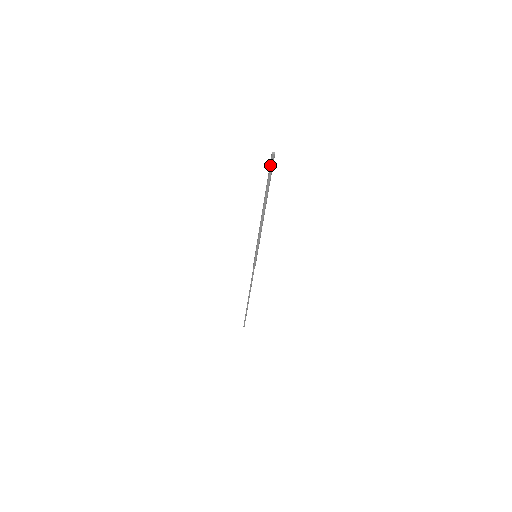
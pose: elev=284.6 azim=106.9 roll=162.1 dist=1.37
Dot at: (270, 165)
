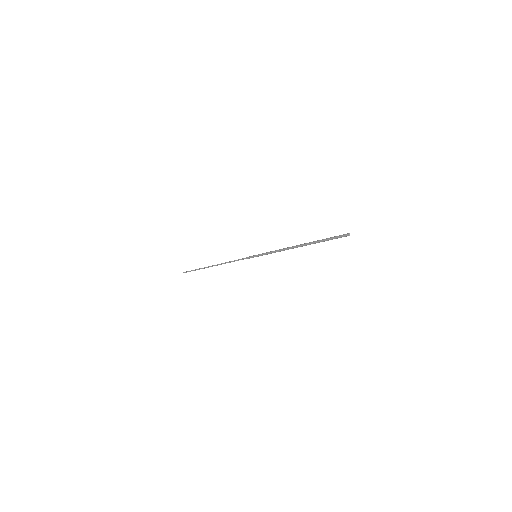
Dot at: (339, 237)
